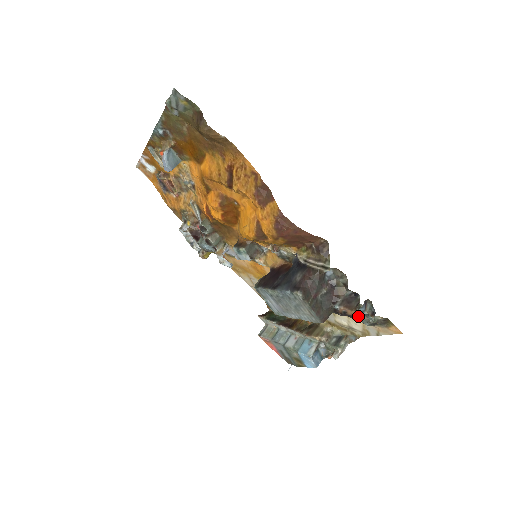
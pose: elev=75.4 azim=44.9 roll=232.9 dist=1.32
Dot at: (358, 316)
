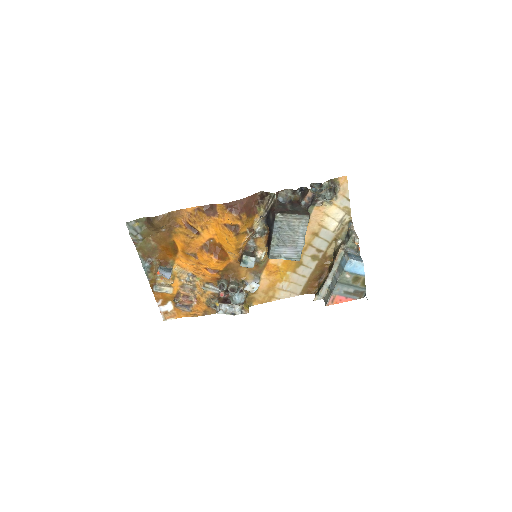
Dot at: (327, 205)
